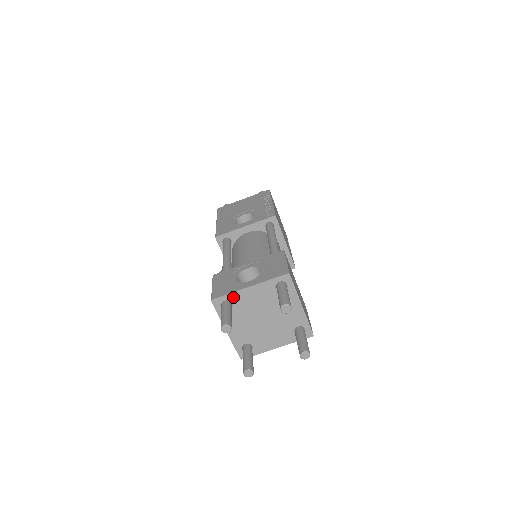
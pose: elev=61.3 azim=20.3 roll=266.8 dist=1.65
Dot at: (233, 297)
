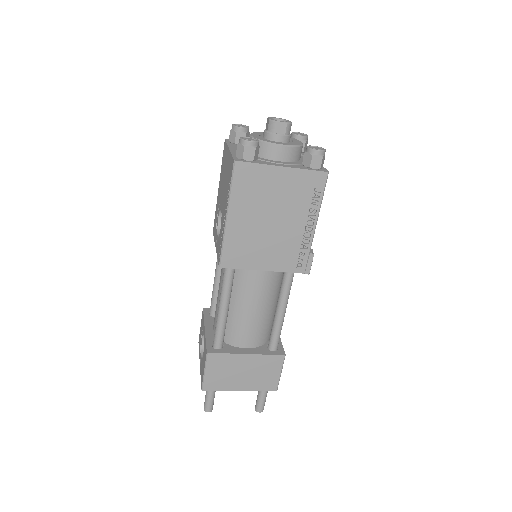
Dot at: occluded
